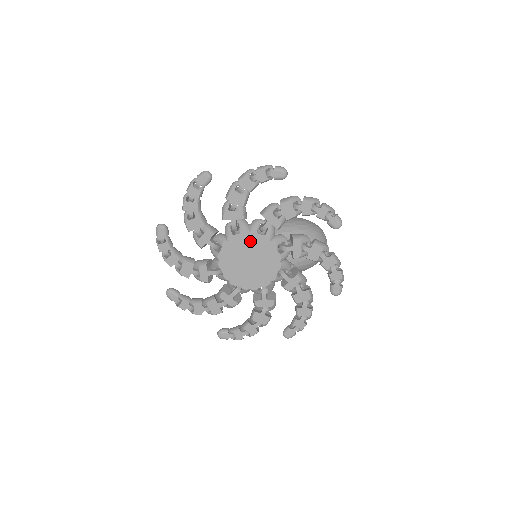
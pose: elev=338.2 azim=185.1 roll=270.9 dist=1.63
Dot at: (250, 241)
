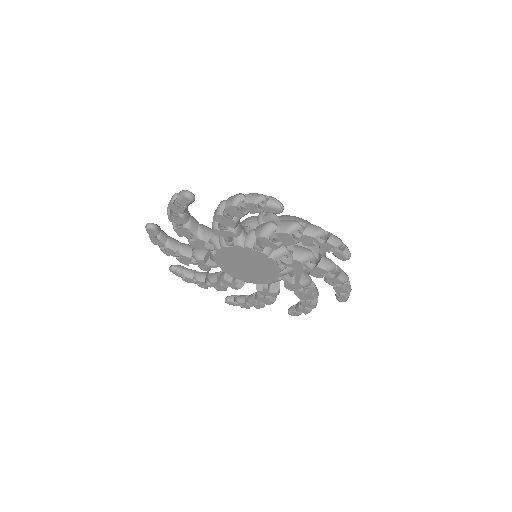
Dot at: (263, 261)
